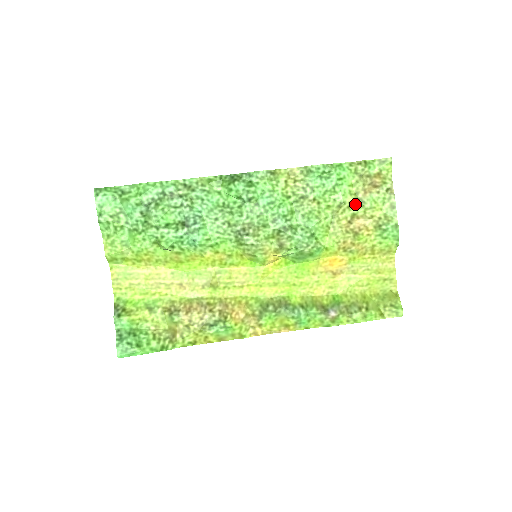
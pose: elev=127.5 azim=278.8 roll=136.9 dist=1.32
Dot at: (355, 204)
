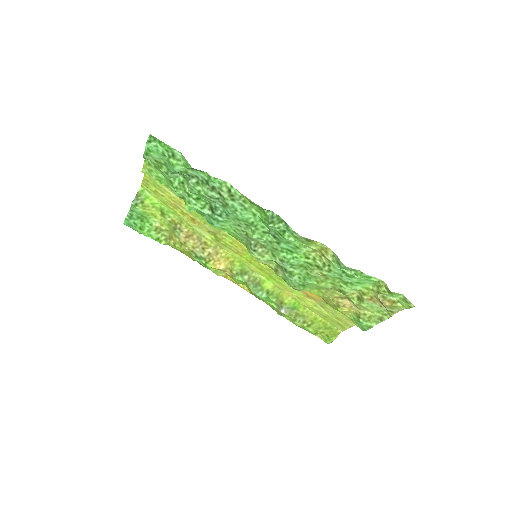
Dot at: (357, 296)
